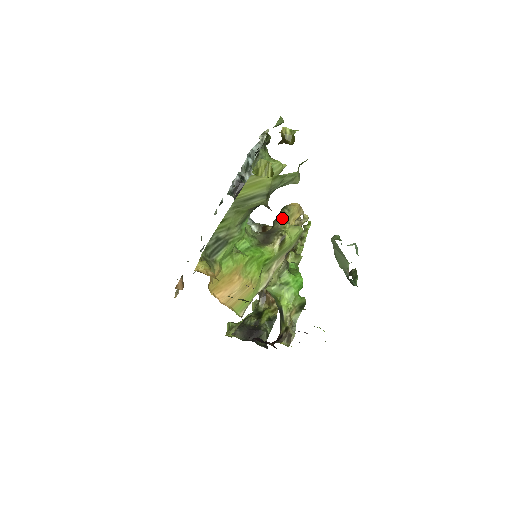
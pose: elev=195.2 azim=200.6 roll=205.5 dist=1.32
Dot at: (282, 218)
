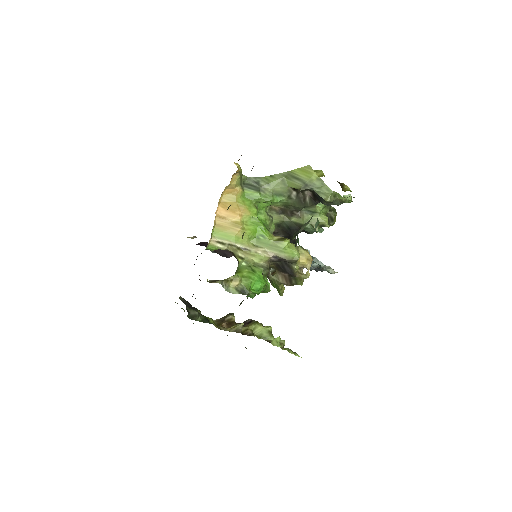
Dot at: (296, 245)
